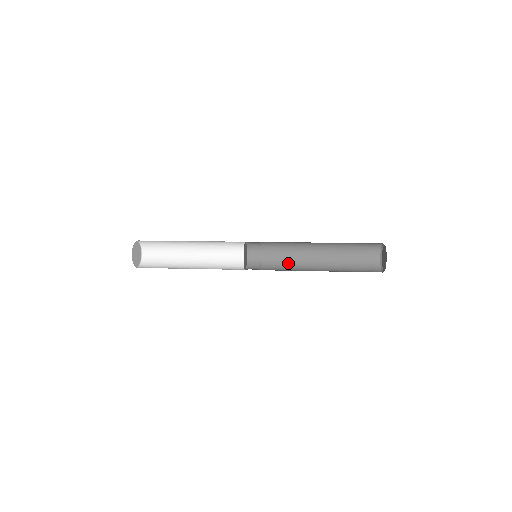
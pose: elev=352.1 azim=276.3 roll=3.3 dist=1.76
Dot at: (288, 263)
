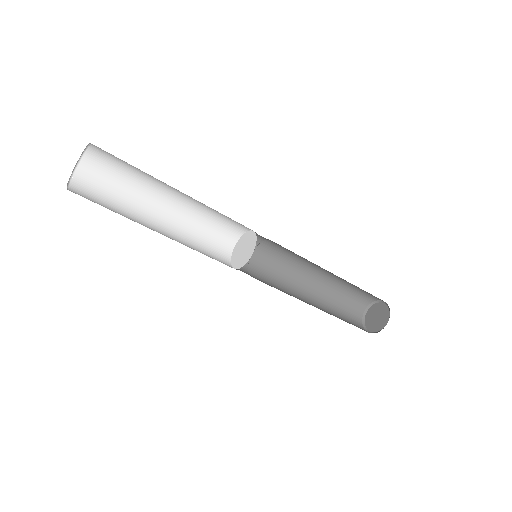
Dot at: occluded
